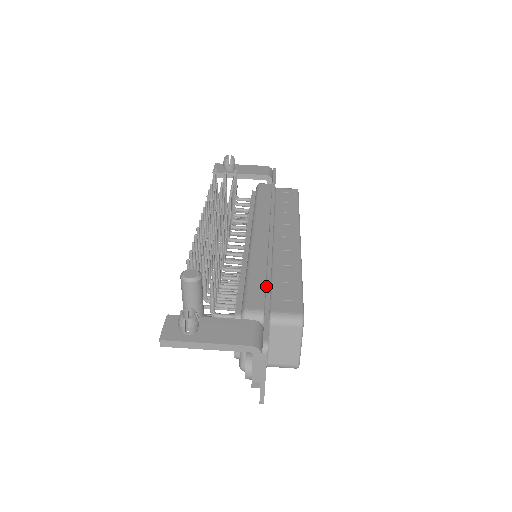
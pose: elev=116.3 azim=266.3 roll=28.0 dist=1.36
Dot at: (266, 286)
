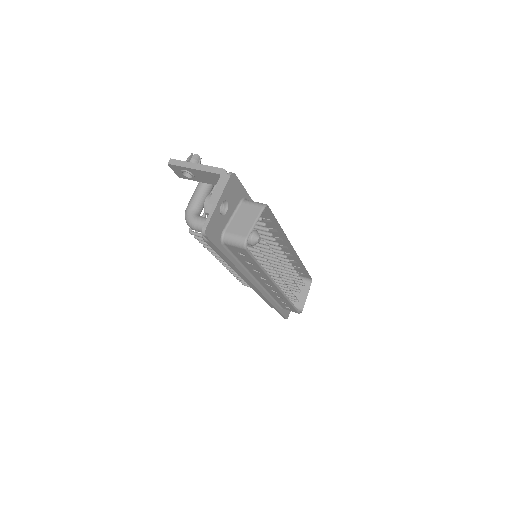
Dot at: occluded
